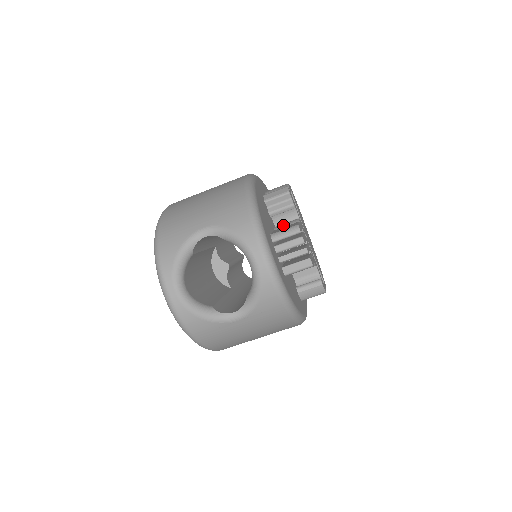
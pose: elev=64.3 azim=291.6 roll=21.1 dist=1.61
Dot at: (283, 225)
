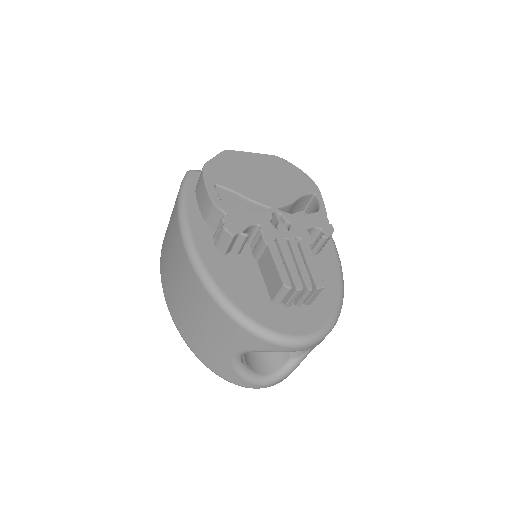
Dot at: (258, 253)
